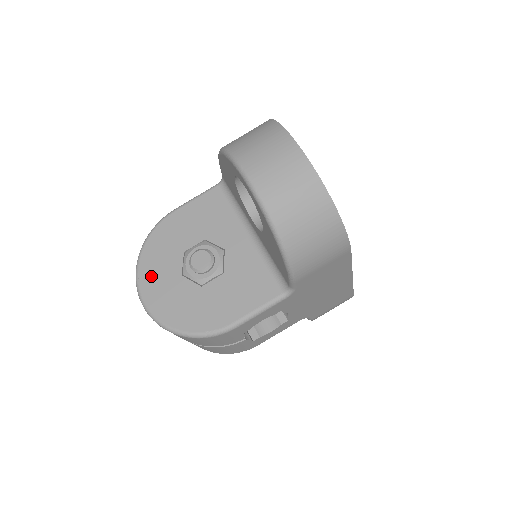
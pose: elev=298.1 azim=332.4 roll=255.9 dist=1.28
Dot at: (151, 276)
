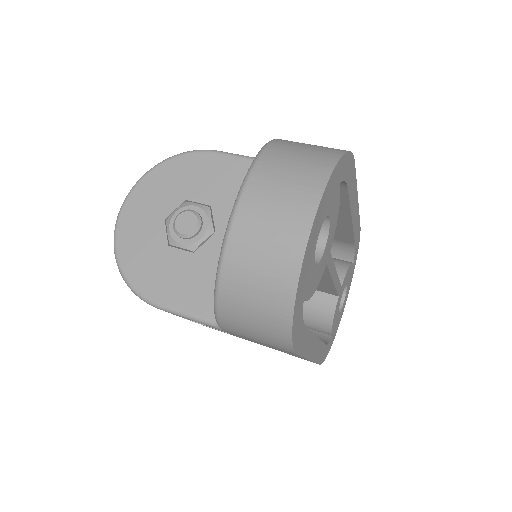
Dot at: (145, 195)
